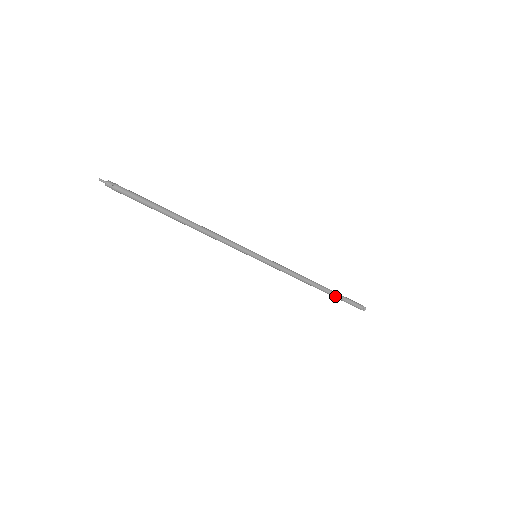
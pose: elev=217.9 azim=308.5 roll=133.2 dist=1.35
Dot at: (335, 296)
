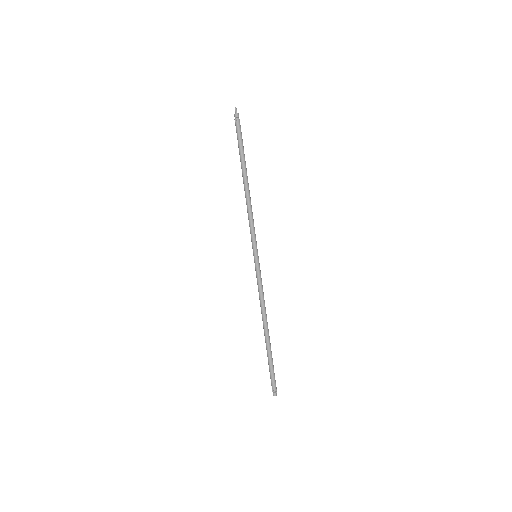
Dot at: (270, 353)
